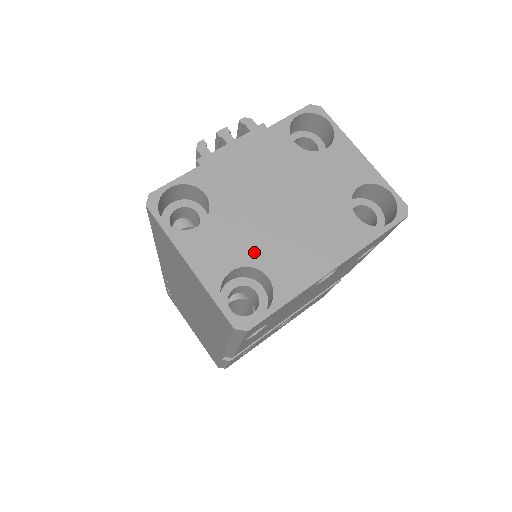
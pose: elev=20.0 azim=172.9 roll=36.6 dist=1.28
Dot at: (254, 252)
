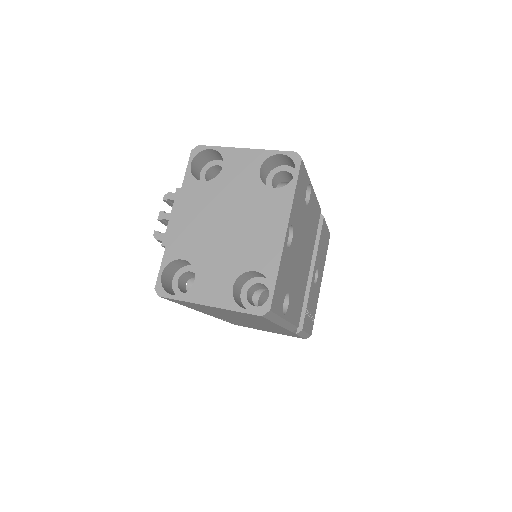
Dot at: (235, 265)
